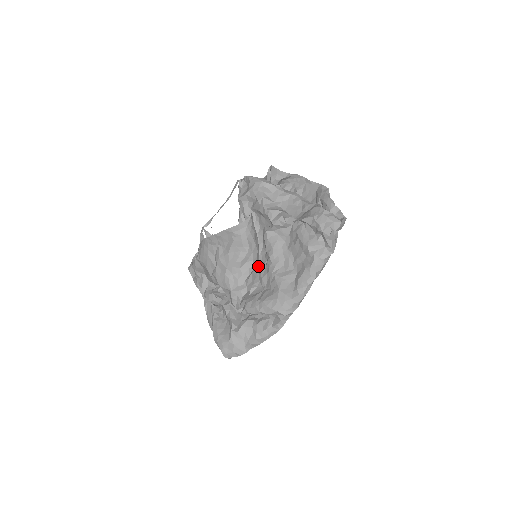
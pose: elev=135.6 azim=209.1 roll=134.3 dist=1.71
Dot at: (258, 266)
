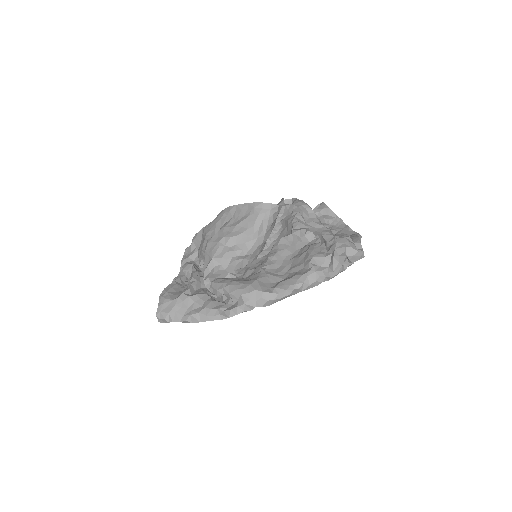
Dot at: (251, 264)
